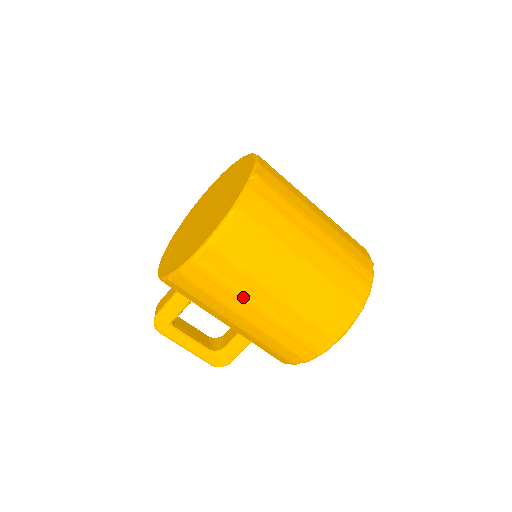
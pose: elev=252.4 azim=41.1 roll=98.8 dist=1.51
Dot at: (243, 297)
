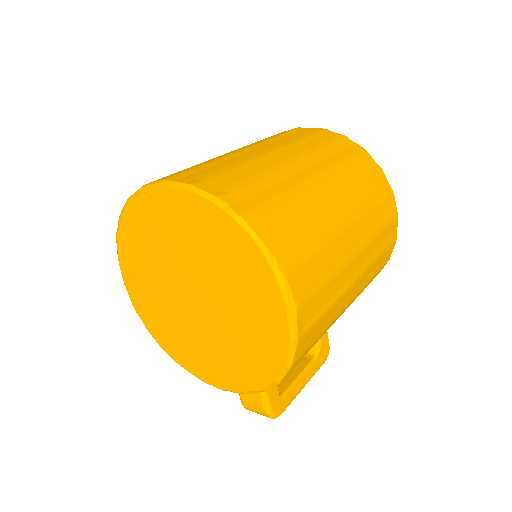
Dot at: (341, 296)
